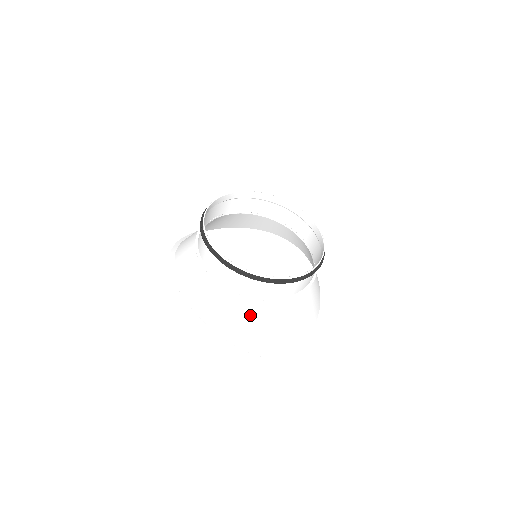
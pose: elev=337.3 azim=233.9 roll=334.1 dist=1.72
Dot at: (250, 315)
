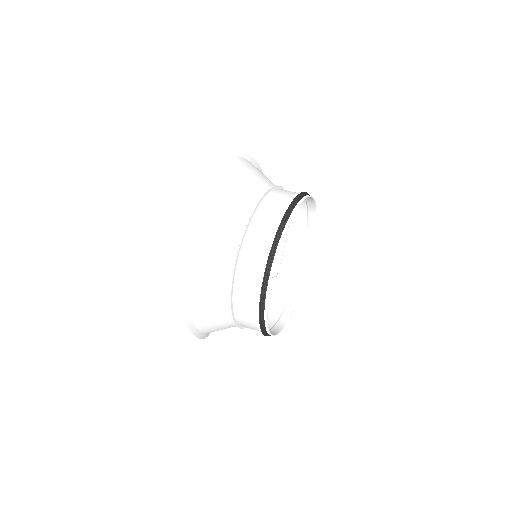
Dot at: occluded
